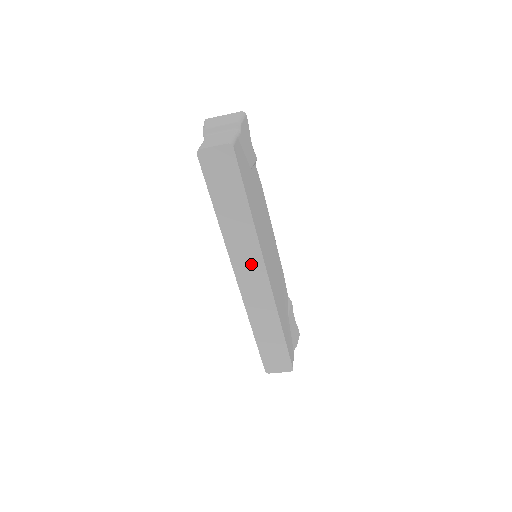
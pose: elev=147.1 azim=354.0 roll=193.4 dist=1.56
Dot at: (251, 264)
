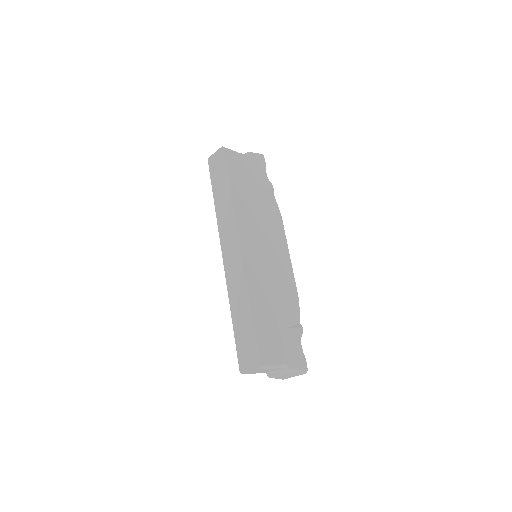
Dot at: (231, 238)
